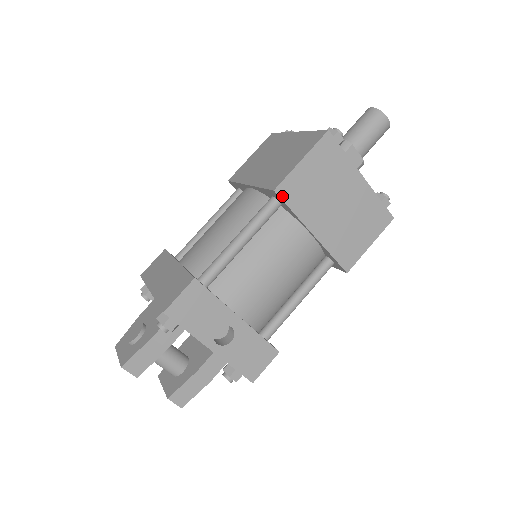
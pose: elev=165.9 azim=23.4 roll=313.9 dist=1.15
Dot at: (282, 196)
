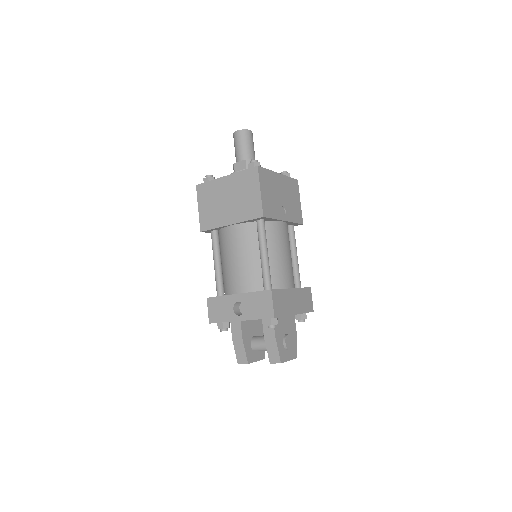
Dot at: (205, 229)
